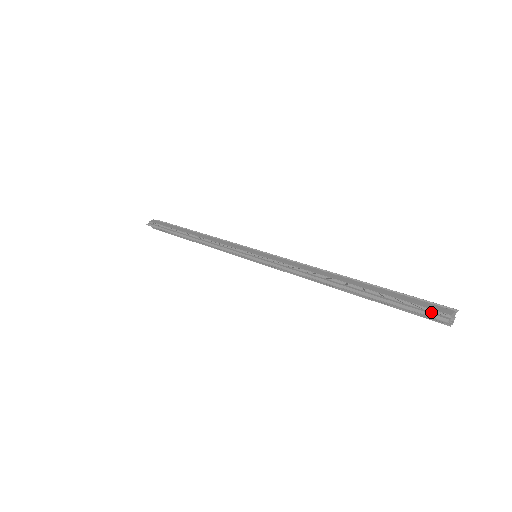
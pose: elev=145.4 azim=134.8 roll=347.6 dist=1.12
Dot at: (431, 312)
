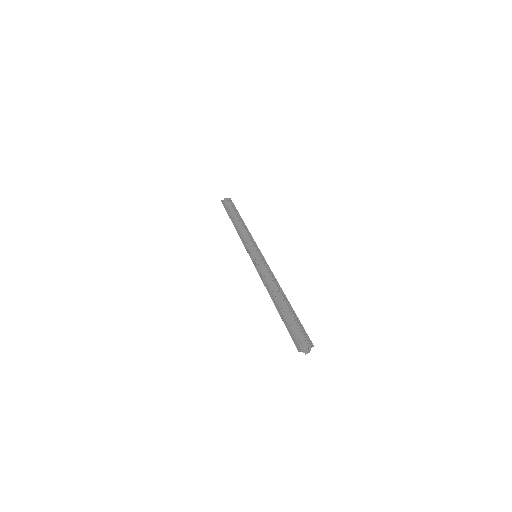
Dot at: (299, 342)
